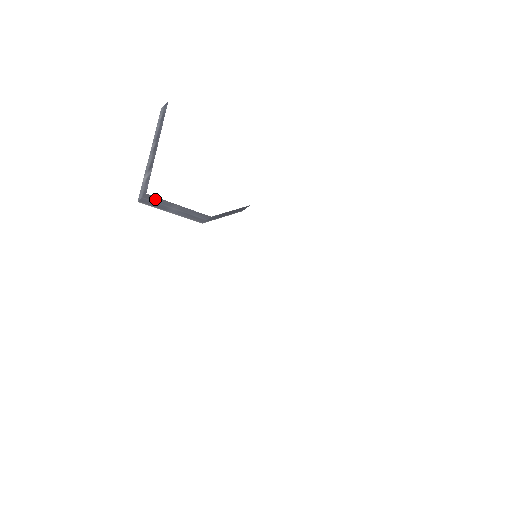
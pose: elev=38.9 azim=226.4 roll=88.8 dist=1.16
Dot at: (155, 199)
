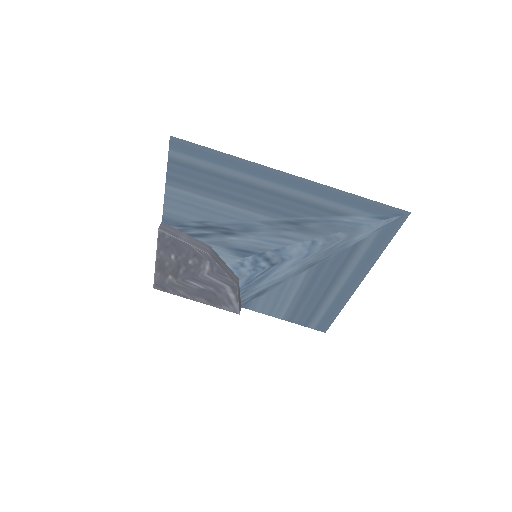
Dot at: (168, 227)
